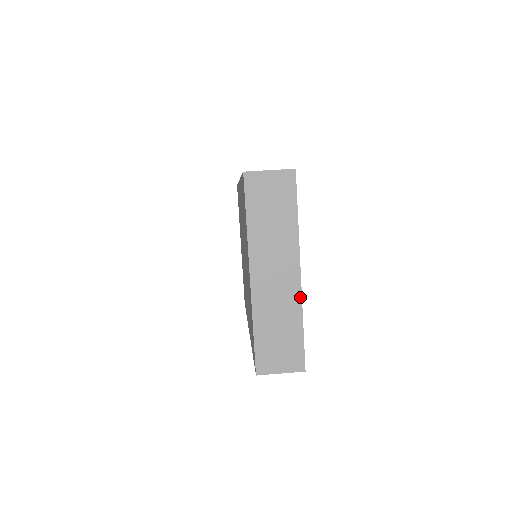
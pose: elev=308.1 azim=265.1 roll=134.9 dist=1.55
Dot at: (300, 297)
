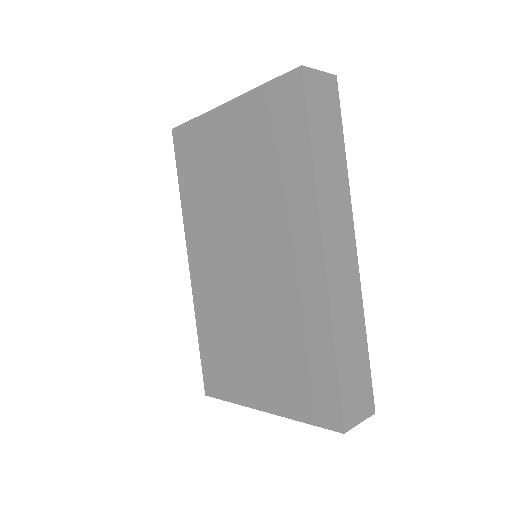
Dot at: occluded
